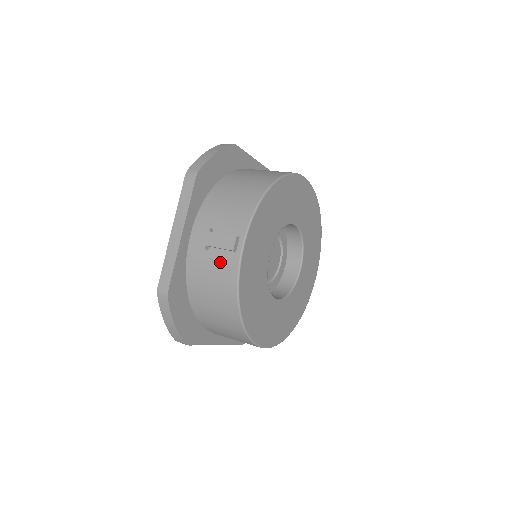
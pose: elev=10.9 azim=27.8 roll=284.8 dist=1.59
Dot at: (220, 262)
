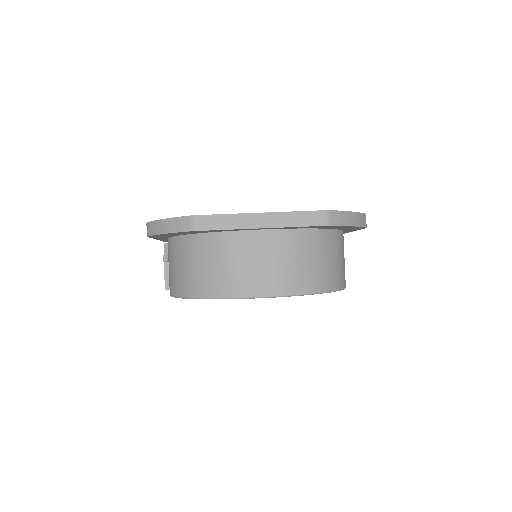
Dot at: occluded
